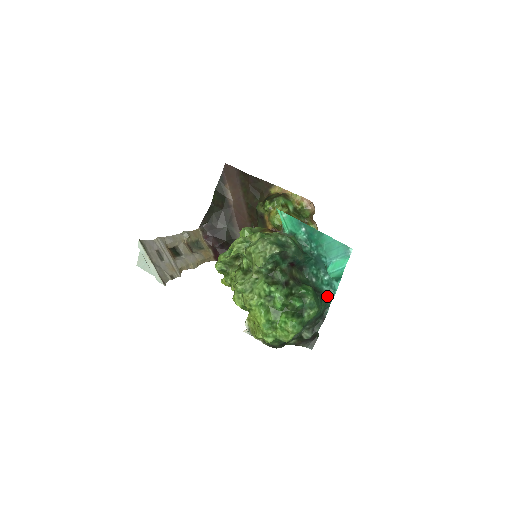
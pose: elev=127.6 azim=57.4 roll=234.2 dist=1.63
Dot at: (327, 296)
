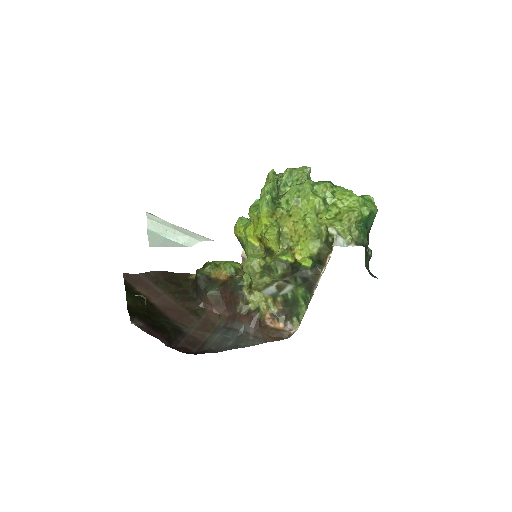
Dot at: occluded
